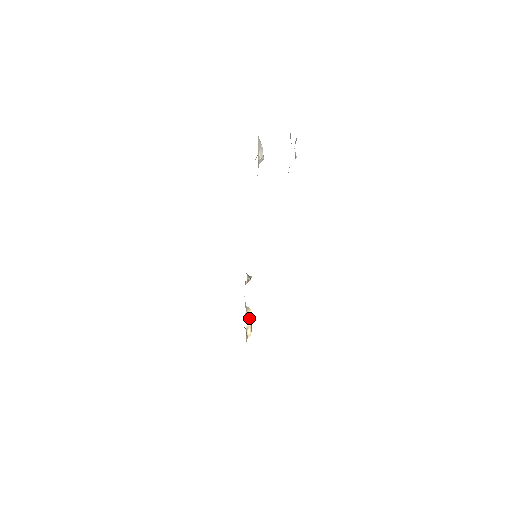
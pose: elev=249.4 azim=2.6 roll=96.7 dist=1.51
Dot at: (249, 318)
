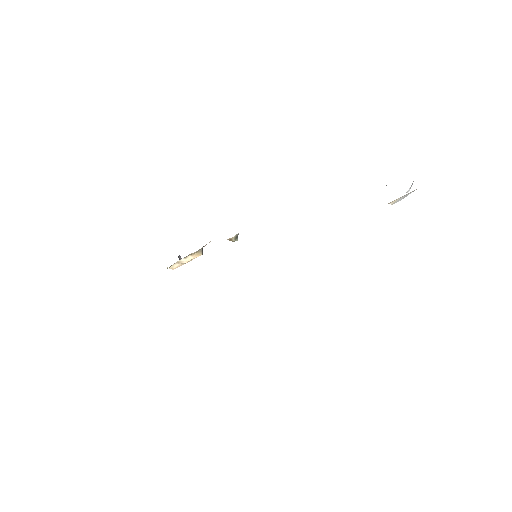
Dot at: (191, 258)
